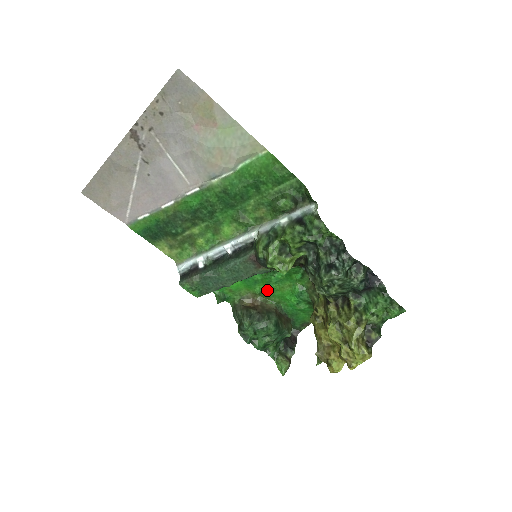
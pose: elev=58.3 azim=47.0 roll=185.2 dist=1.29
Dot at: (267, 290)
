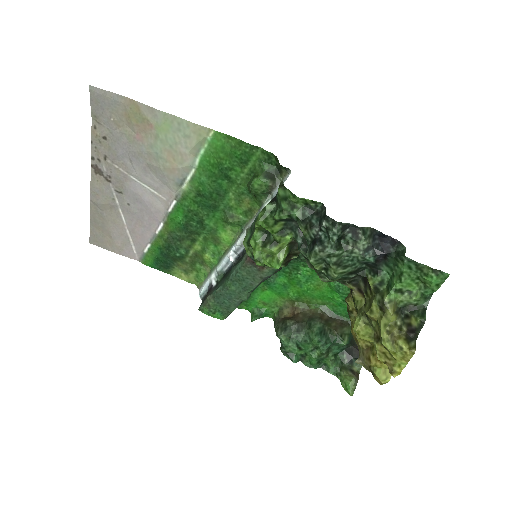
Dot at: (302, 293)
